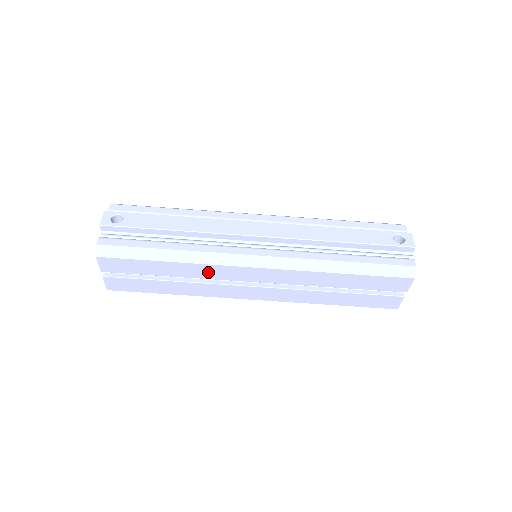
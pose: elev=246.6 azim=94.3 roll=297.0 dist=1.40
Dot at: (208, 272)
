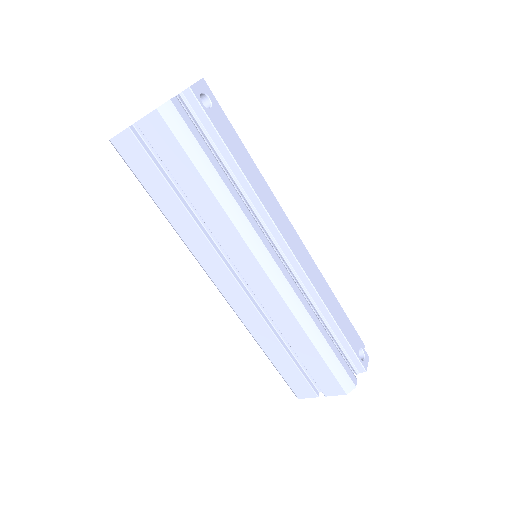
Dot at: (225, 233)
